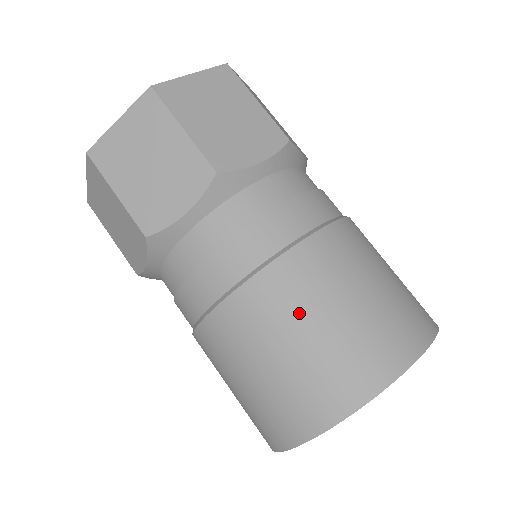
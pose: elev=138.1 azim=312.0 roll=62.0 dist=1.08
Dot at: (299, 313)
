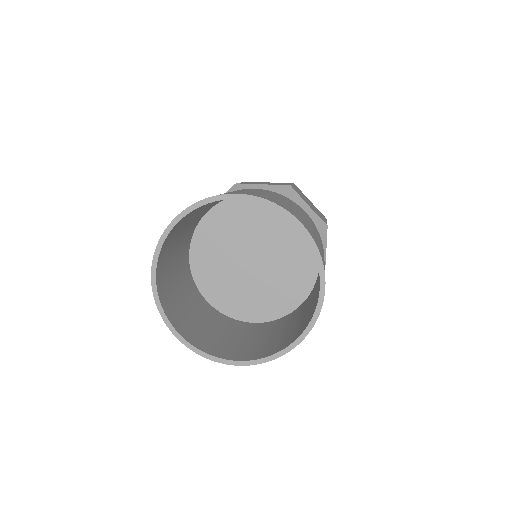
Dot at: occluded
